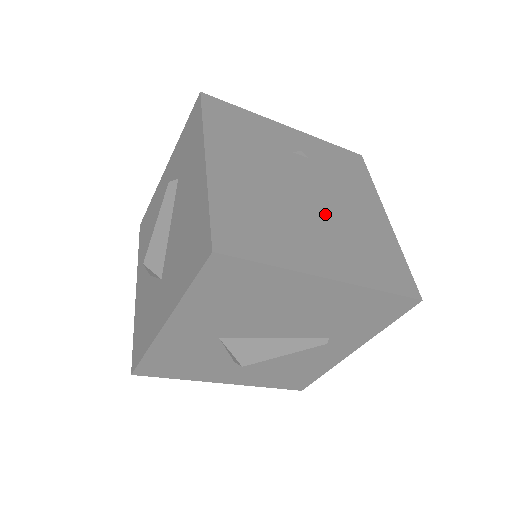
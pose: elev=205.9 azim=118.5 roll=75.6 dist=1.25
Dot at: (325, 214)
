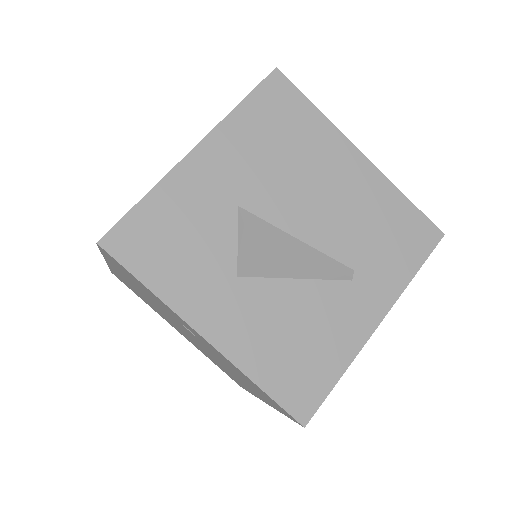
Dot at: occluded
